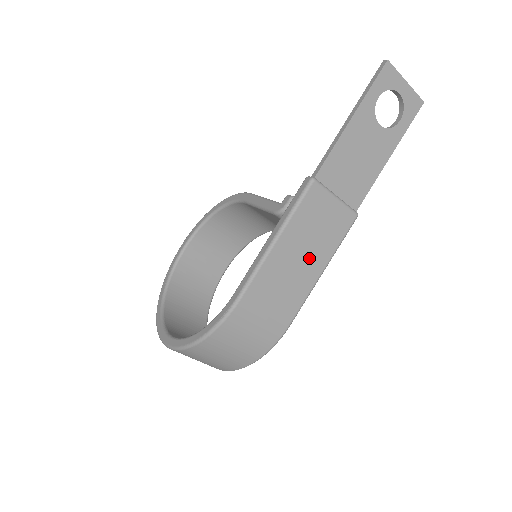
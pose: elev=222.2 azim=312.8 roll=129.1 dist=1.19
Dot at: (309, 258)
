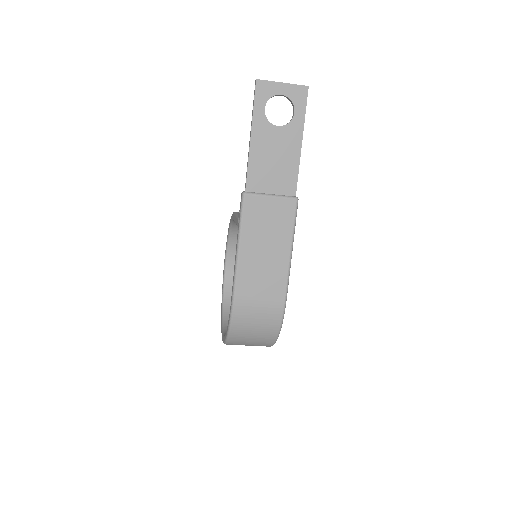
Dot at: (273, 248)
